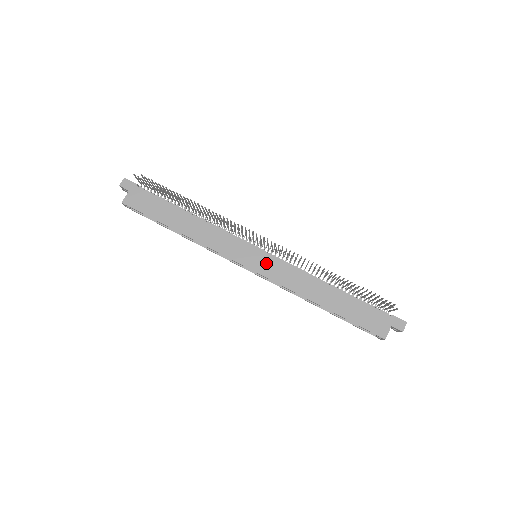
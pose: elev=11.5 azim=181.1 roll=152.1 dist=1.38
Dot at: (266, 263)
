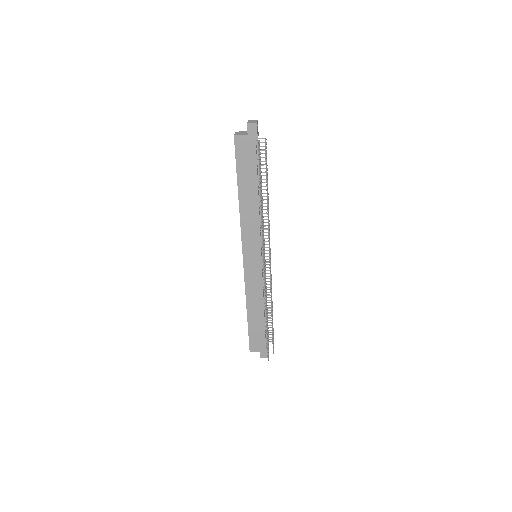
Dot at: (254, 267)
